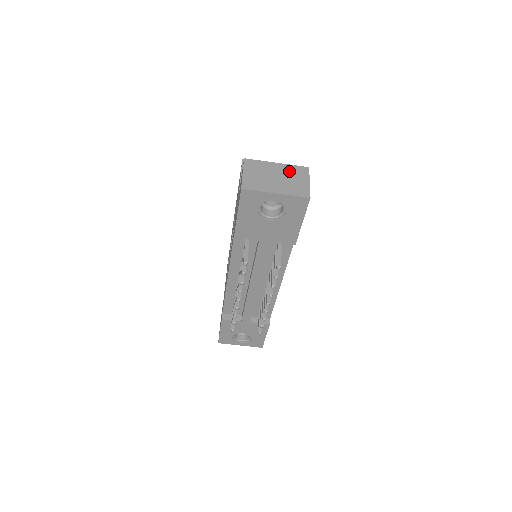
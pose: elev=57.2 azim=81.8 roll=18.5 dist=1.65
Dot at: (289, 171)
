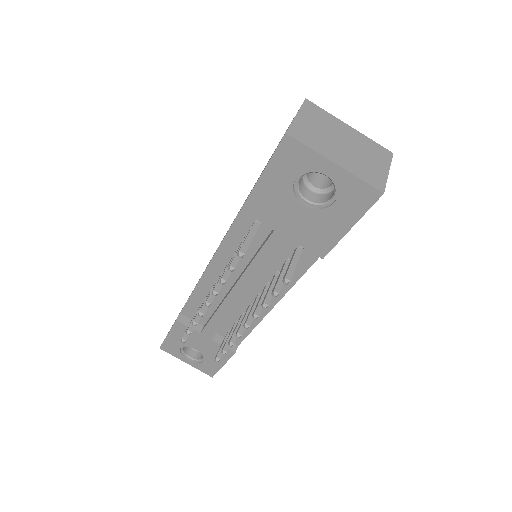
Dot at: (364, 144)
